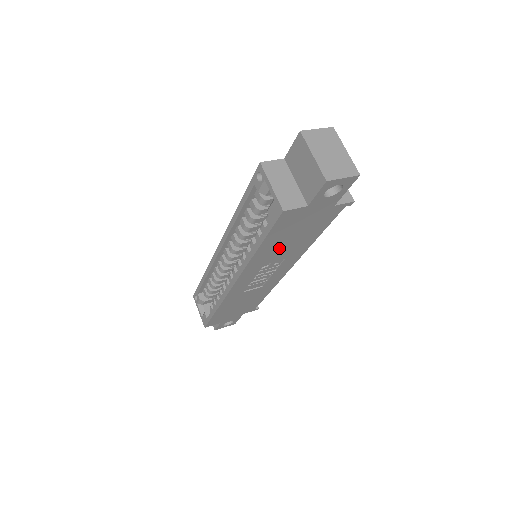
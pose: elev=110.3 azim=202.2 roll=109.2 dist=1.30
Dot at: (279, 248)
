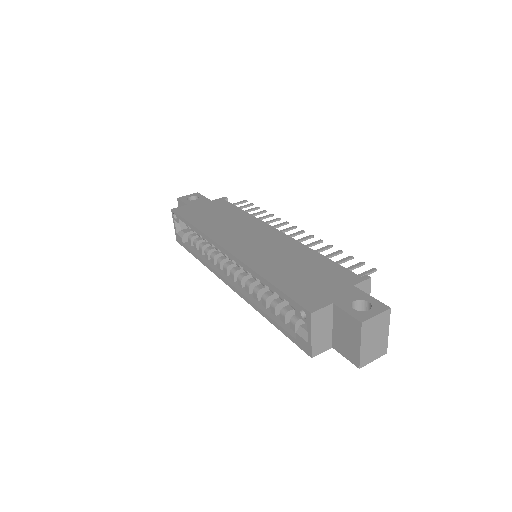
Dot at: occluded
